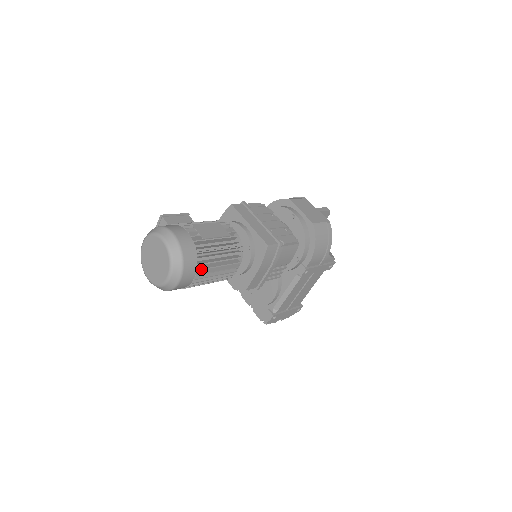
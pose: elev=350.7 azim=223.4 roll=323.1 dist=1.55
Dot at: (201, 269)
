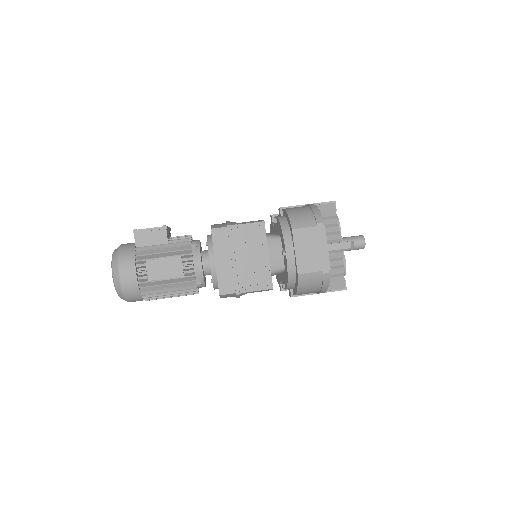
Dot at: (148, 299)
